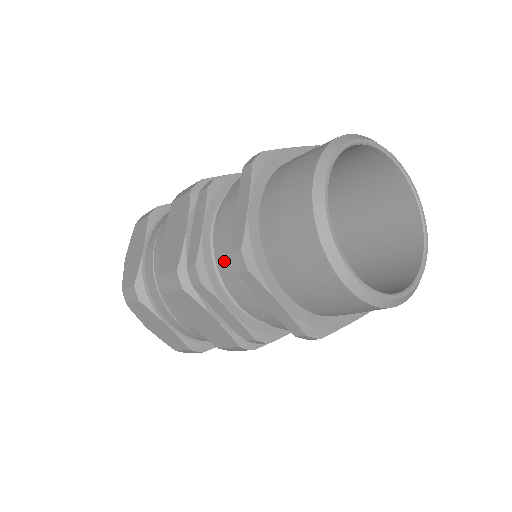
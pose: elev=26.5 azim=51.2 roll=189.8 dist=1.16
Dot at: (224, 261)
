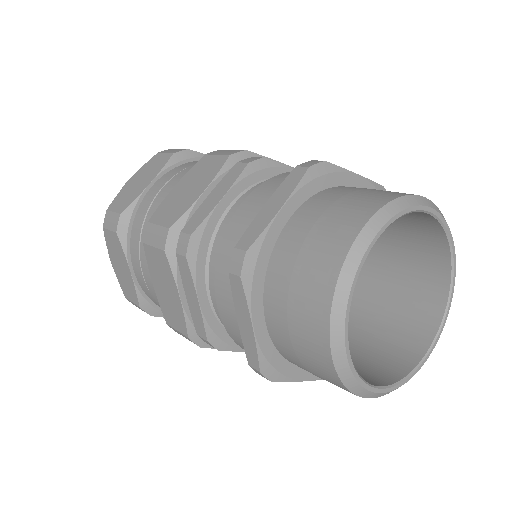
Dot at: (222, 249)
